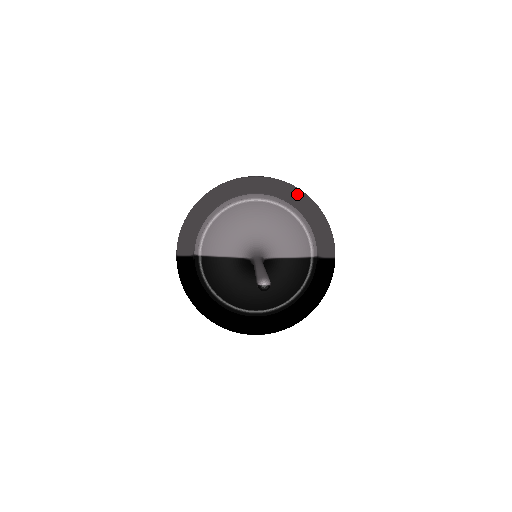
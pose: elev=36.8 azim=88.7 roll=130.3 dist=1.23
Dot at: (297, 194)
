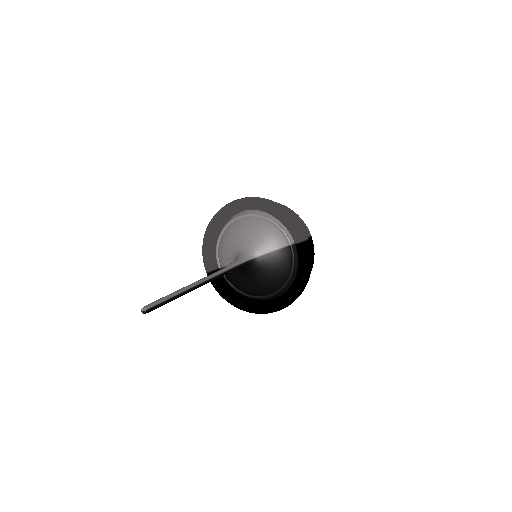
Dot at: (260, 205)
